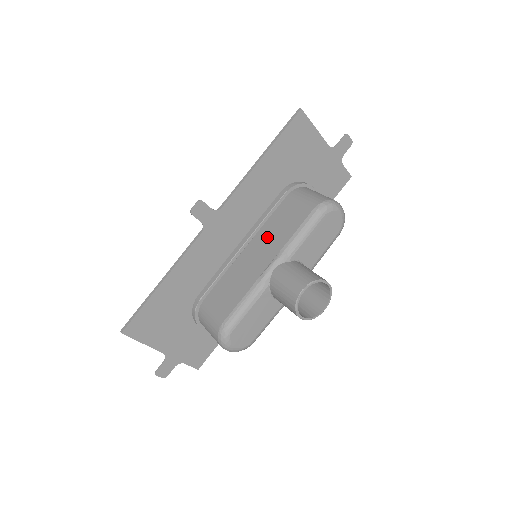
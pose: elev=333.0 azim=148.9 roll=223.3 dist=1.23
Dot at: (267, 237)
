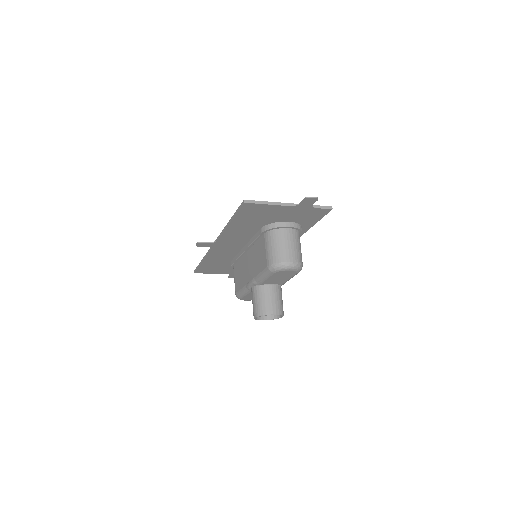
Dot at: (252, 258)
